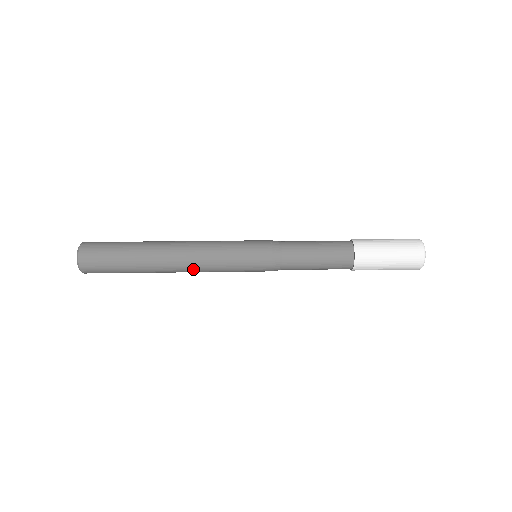
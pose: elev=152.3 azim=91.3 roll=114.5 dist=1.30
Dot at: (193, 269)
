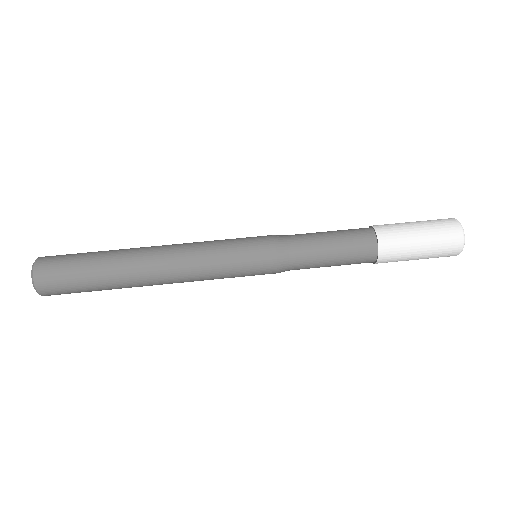
Dot at: occluded
